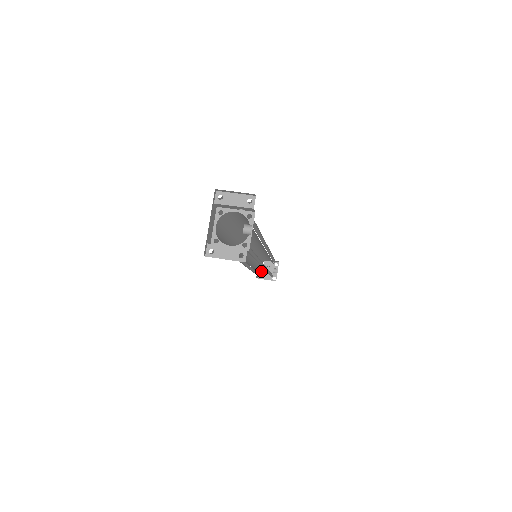
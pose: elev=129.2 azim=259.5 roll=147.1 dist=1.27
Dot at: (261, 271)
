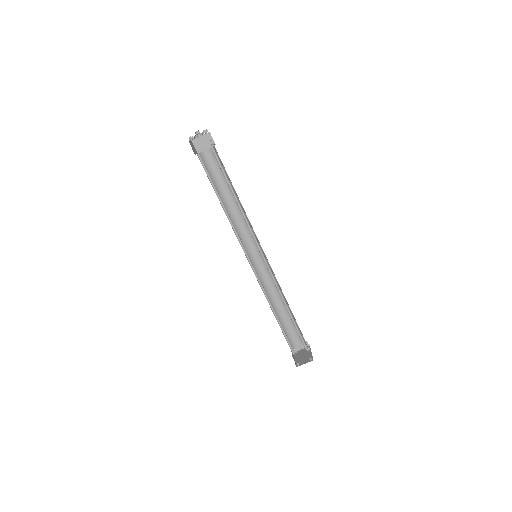
Dot at: occluded
